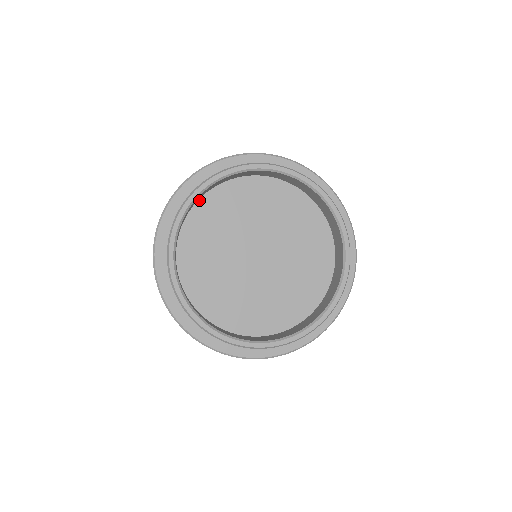
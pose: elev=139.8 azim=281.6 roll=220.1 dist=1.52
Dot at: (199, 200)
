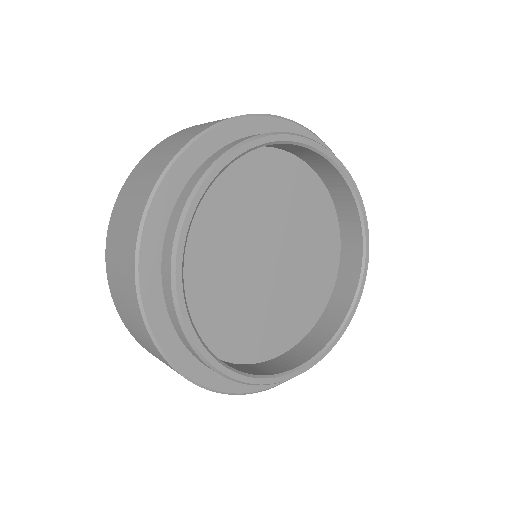
Dot at: occluded
